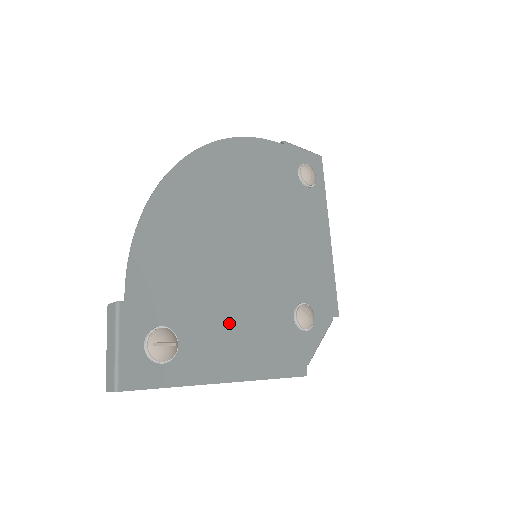
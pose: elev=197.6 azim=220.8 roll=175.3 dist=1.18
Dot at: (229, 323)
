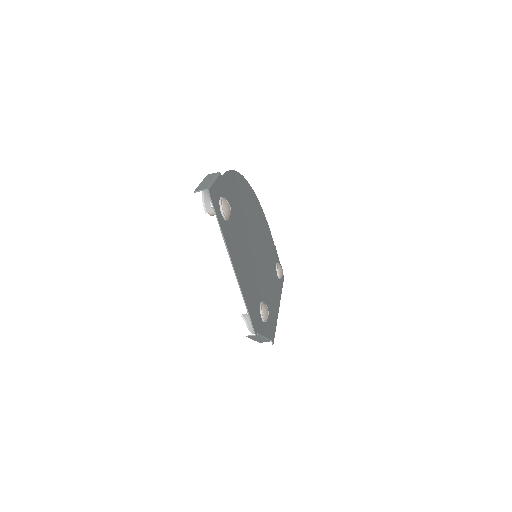
Dot at: (242, 253)
